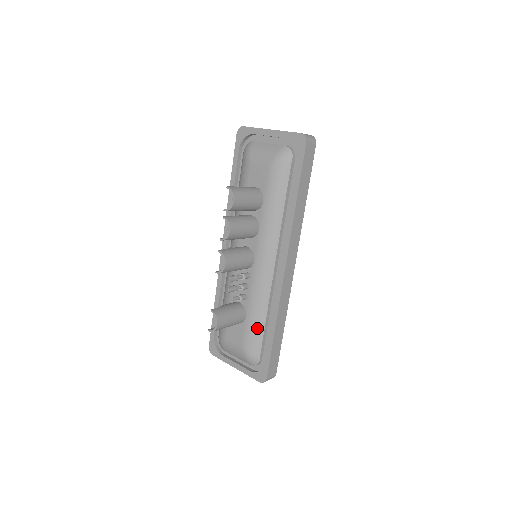
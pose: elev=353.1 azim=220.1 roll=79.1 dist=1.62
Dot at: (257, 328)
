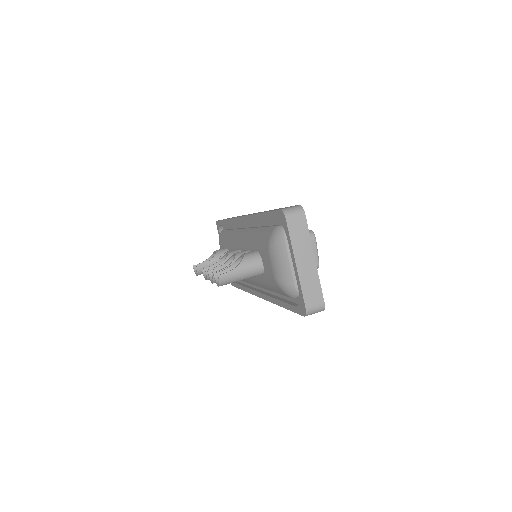
Dot at: occluded
